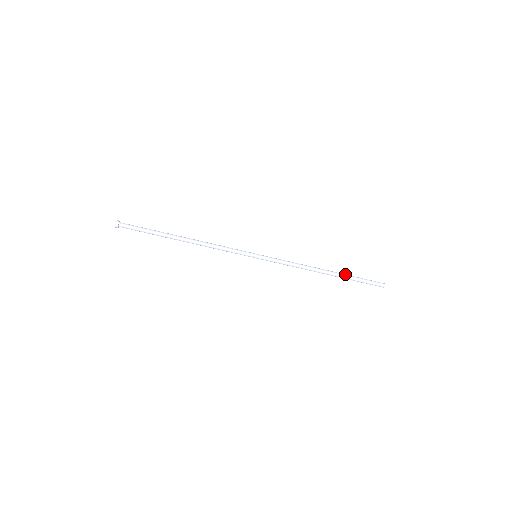
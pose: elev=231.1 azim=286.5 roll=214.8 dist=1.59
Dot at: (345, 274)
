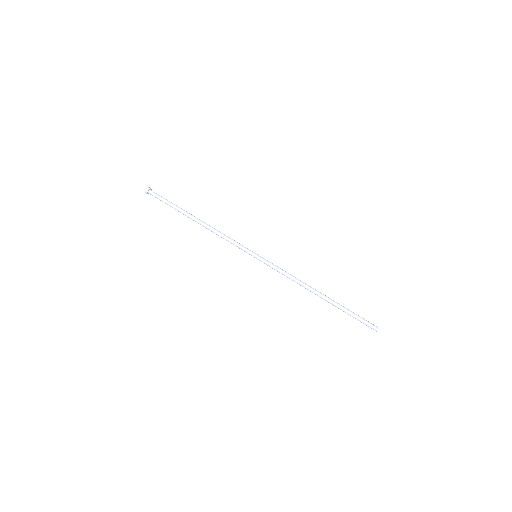
Dot at: occluded
